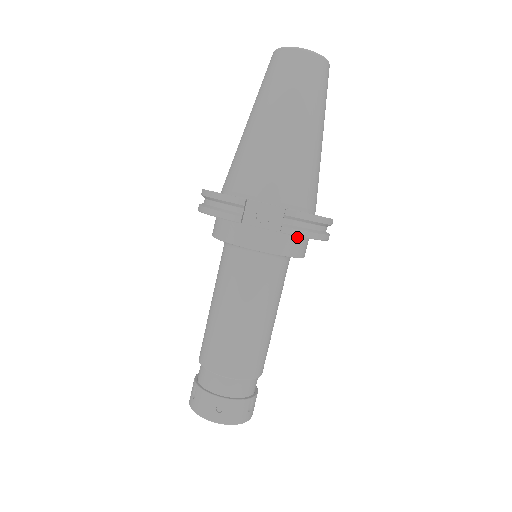
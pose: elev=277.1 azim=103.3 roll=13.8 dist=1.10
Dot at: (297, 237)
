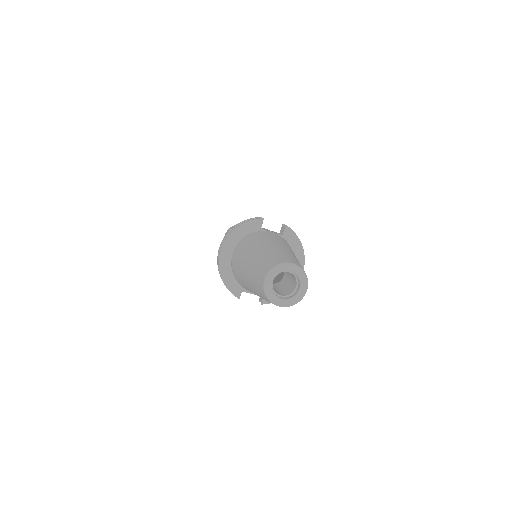
Dot at: occluded
